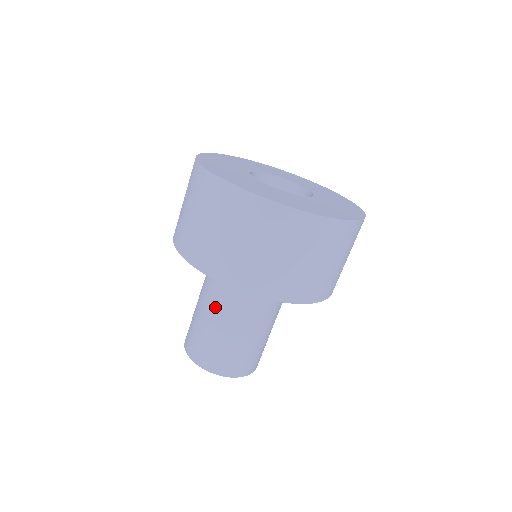
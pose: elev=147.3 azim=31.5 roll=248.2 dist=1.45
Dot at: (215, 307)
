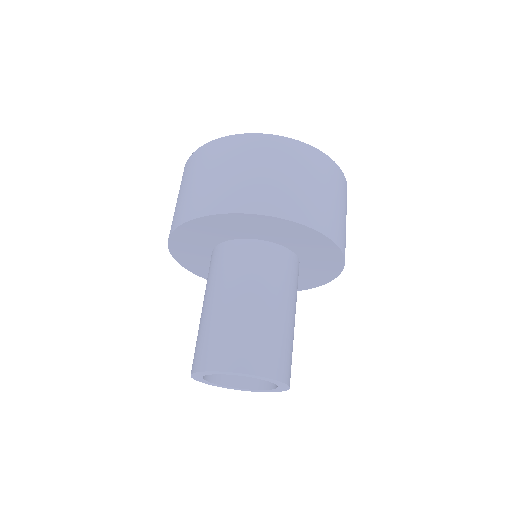
Dot at: (214, 290)
